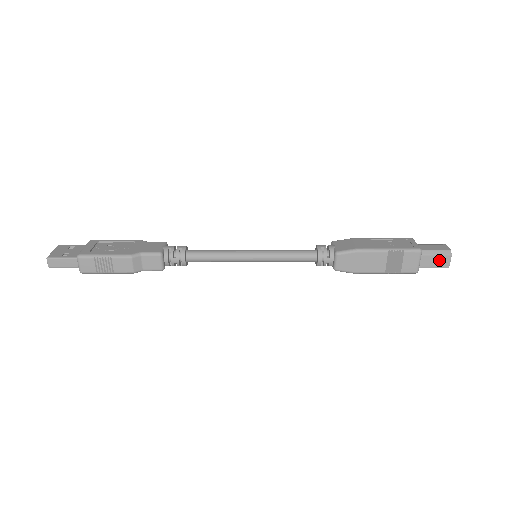
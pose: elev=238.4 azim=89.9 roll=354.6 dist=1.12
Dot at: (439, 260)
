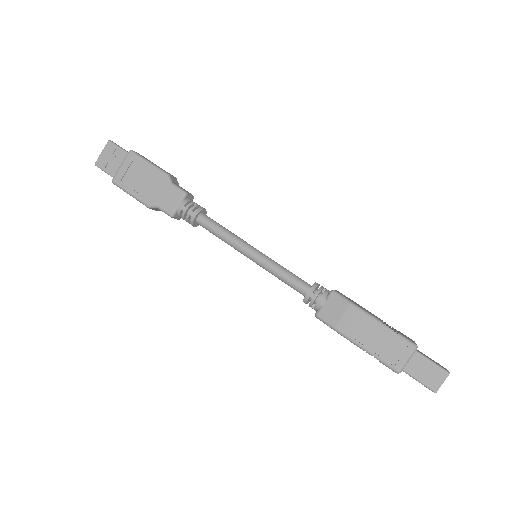
Dot at: (436, 363)
